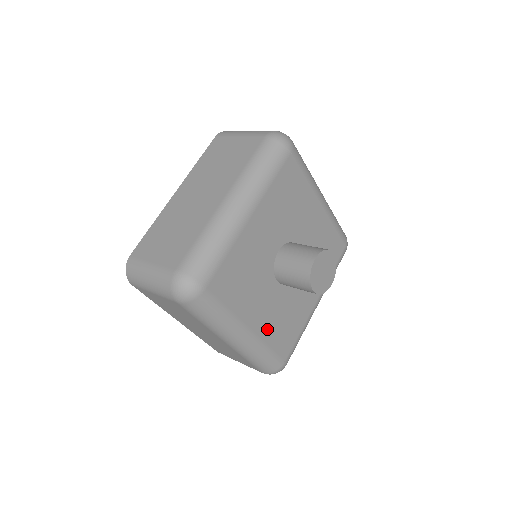
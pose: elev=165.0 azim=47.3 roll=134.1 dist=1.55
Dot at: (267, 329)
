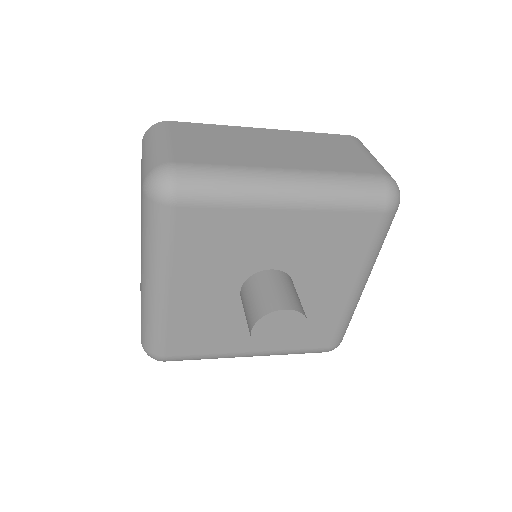
Dot at: (184, 312)
